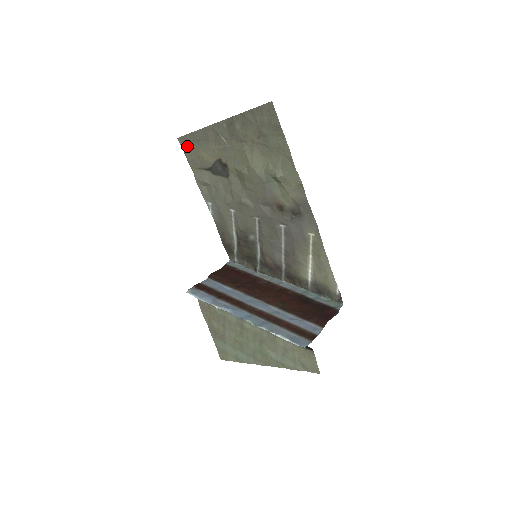
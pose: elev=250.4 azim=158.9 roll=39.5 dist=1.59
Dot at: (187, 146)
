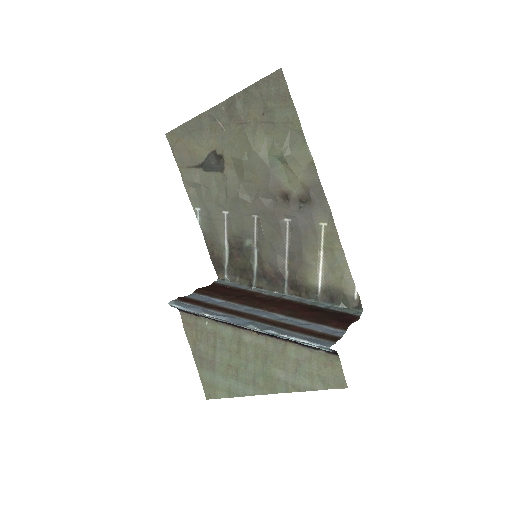
Dot at: (176, 142)
